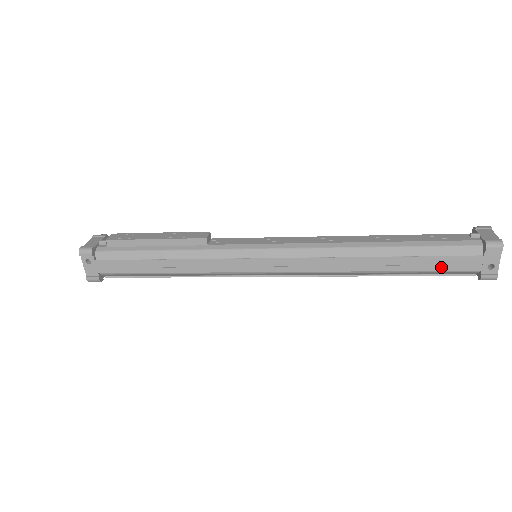
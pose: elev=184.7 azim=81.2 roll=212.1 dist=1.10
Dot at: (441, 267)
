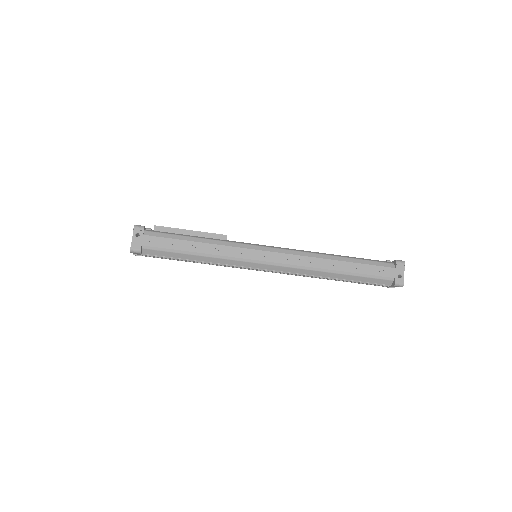
Dot at: (372, 273)
